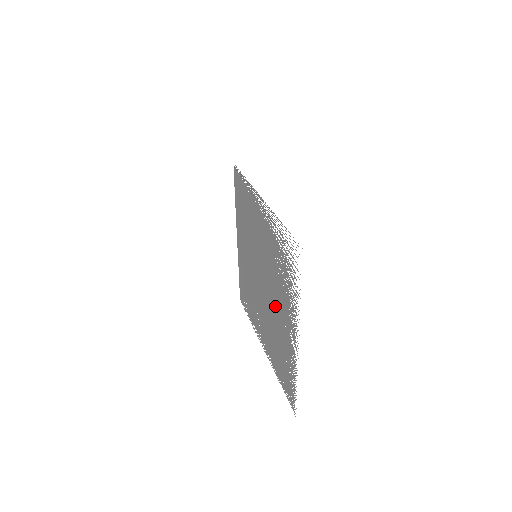
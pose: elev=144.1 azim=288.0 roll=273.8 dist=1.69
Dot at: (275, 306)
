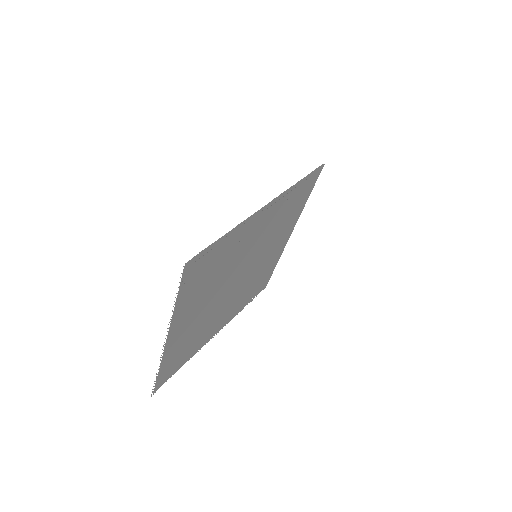
Dot at: (211, 304)
